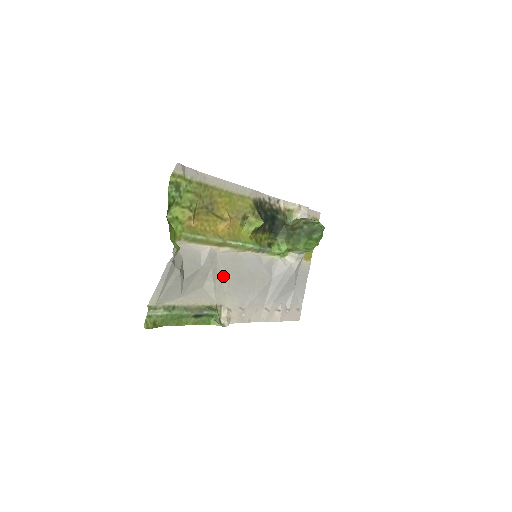
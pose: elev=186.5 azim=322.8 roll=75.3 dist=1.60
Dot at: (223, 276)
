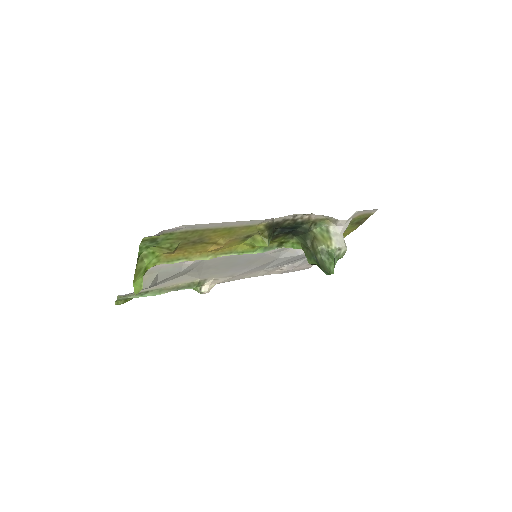
Dot at: (211, 267)
